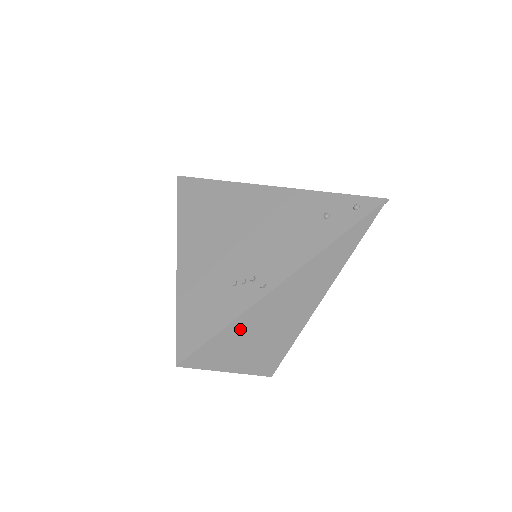
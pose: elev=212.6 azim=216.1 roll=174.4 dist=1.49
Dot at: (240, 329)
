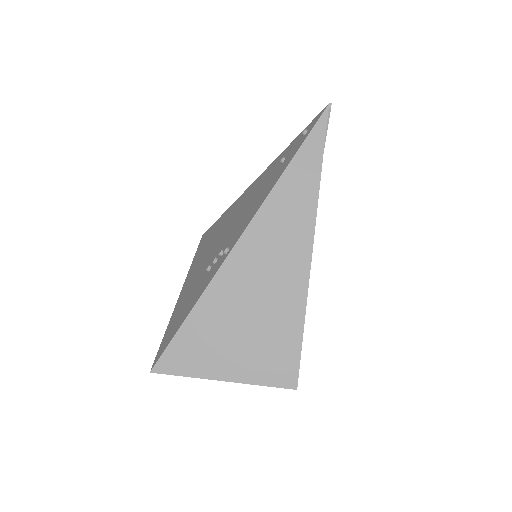
Dot at: (214, 310)
